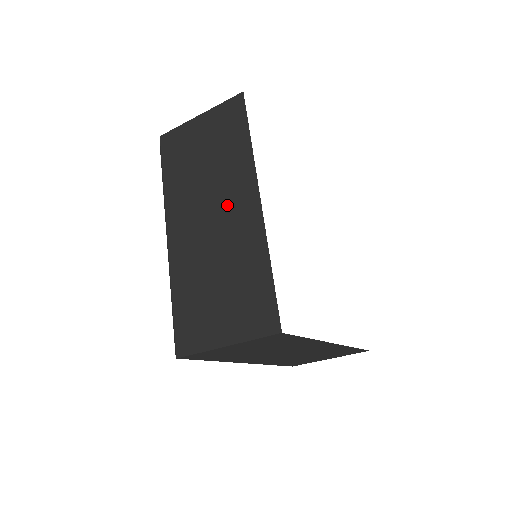
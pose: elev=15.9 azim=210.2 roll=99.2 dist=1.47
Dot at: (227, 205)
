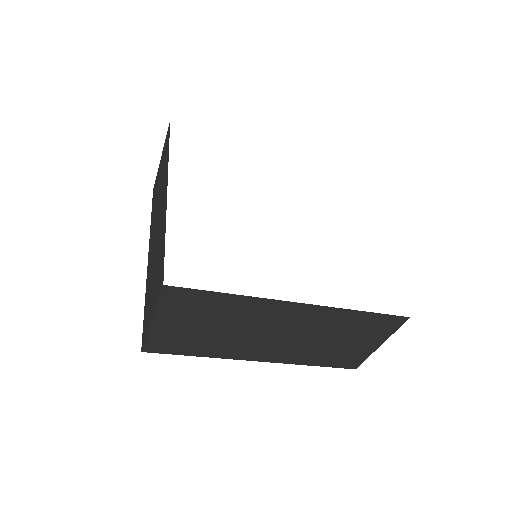
Dot at: (160, 208)
